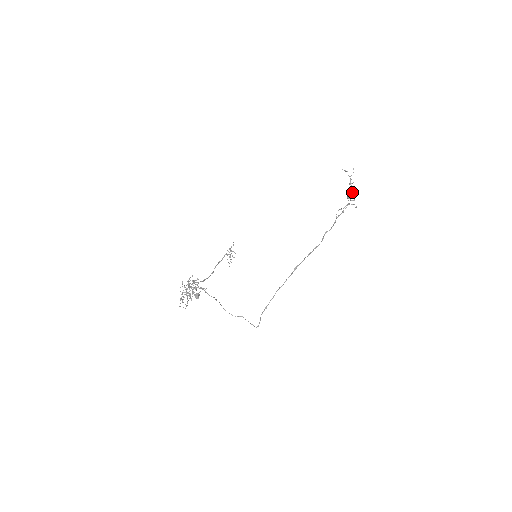
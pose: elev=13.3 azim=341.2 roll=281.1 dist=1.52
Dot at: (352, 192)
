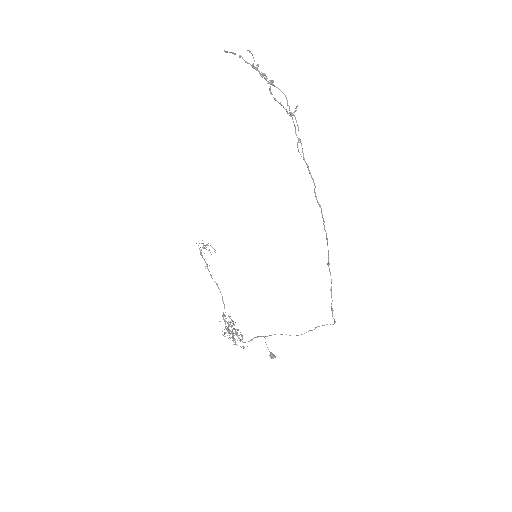
Dot at: occluded
